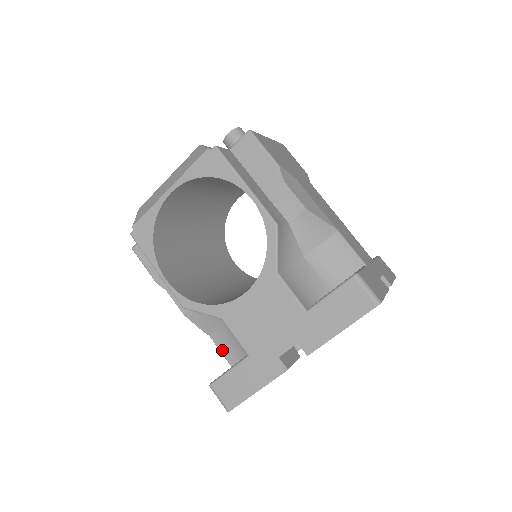
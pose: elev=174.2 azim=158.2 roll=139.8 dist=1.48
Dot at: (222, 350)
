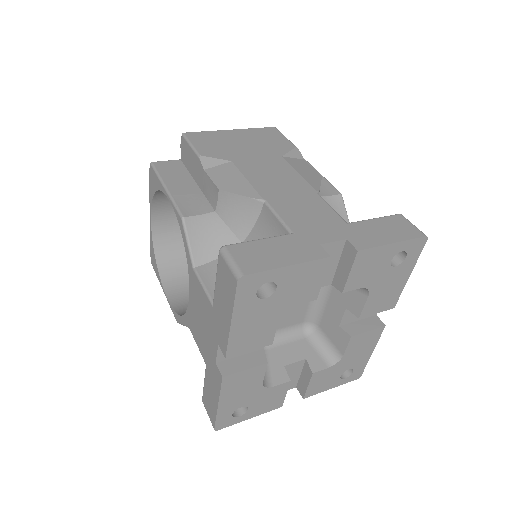
Dot at: occluded
